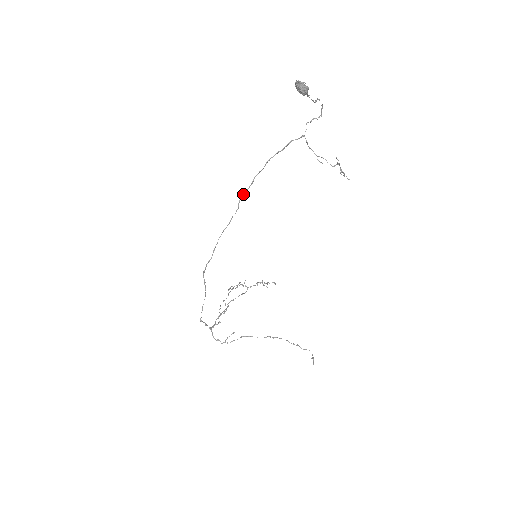
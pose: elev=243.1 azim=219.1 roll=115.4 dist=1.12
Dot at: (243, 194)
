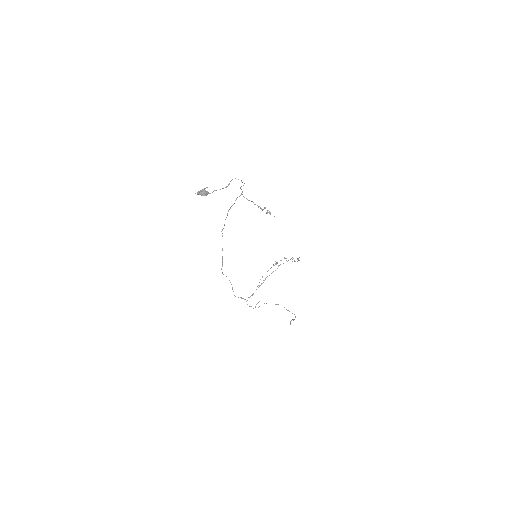
Dot at: occluded
